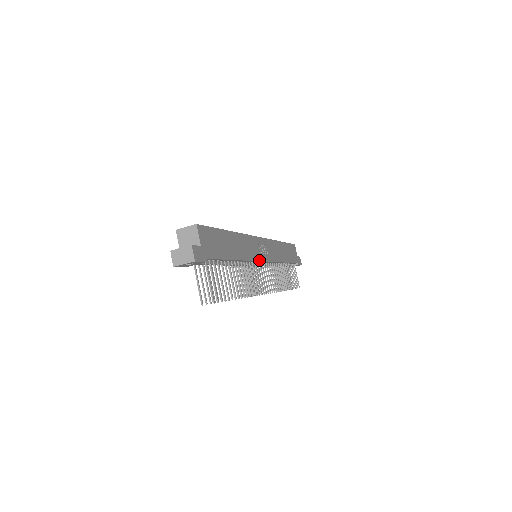
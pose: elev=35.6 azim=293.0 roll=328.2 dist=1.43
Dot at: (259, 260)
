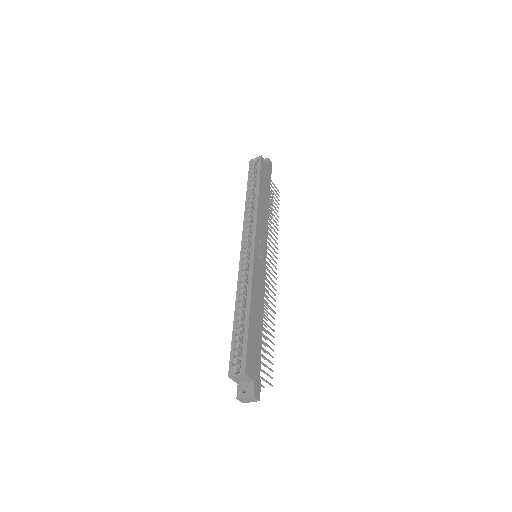
Dot at: (265, 271)
